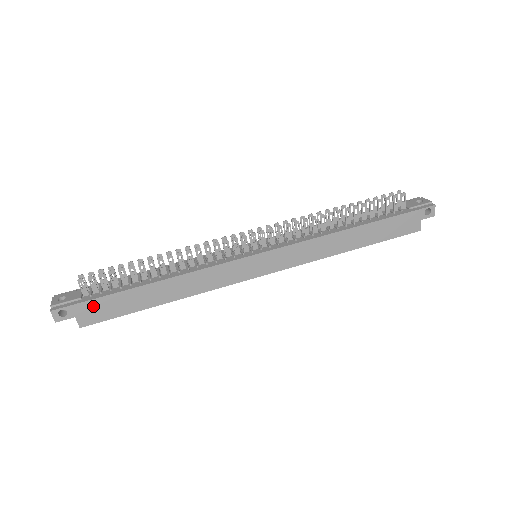
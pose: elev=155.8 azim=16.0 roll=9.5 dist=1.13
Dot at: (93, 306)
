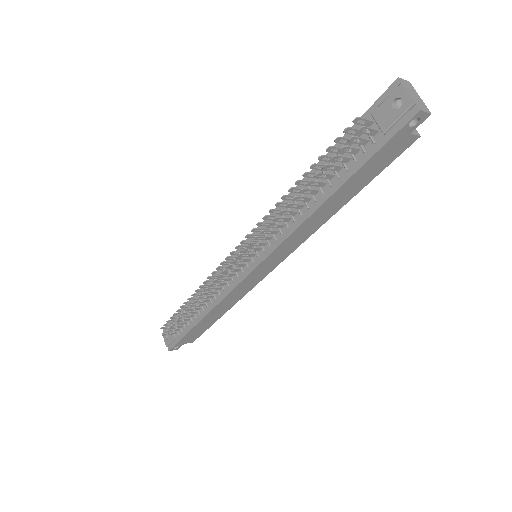
Dot at: (186, 339)
